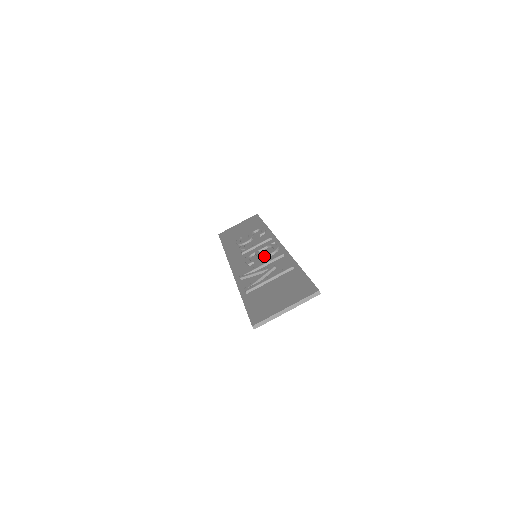
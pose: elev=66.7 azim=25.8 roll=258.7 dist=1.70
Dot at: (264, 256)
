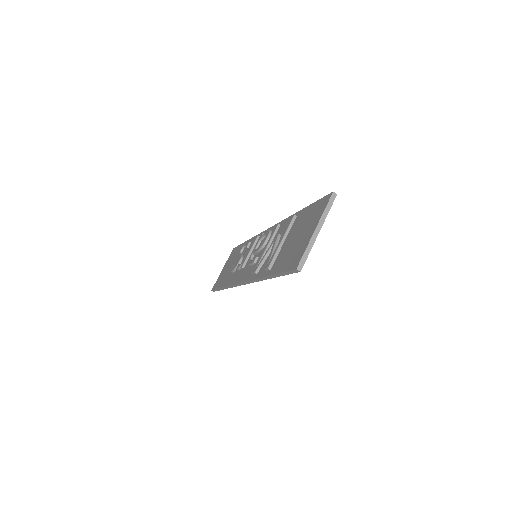
Dot at: (263, 244)
